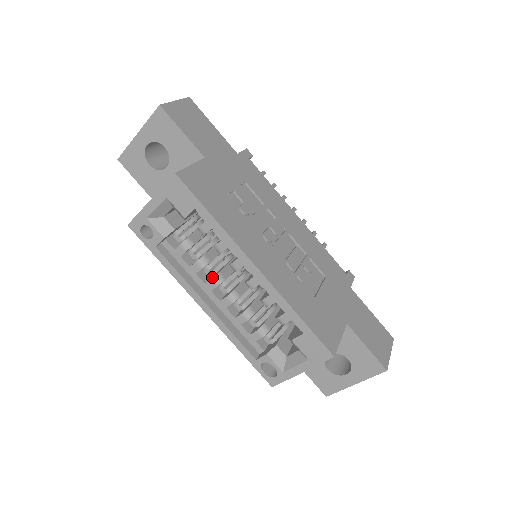
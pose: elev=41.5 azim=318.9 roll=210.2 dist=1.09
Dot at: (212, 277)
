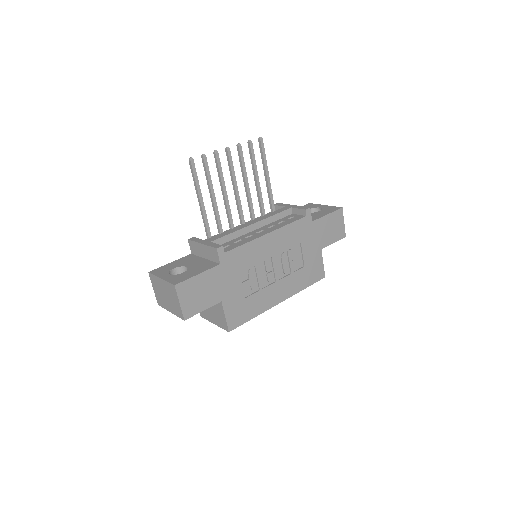
Dot at: occluded
